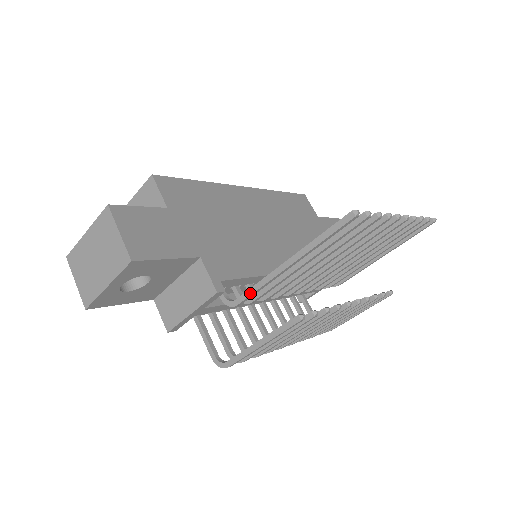
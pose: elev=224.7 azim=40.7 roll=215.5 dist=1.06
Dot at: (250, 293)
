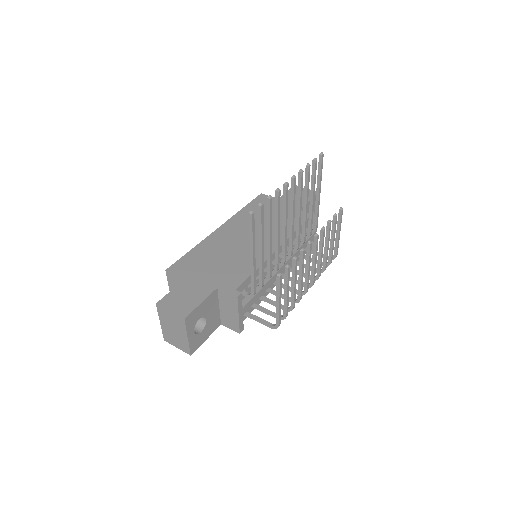
Dot at: (253, 283)
